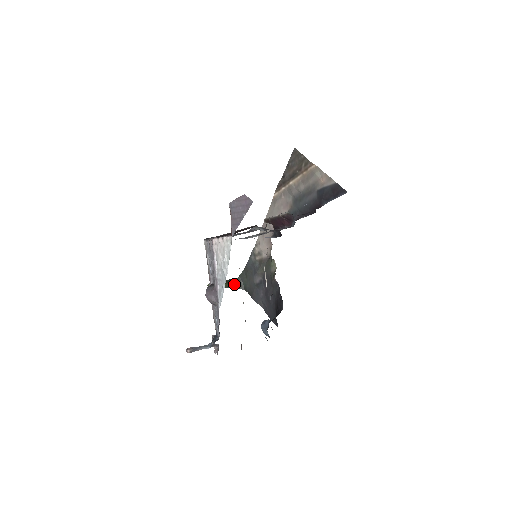
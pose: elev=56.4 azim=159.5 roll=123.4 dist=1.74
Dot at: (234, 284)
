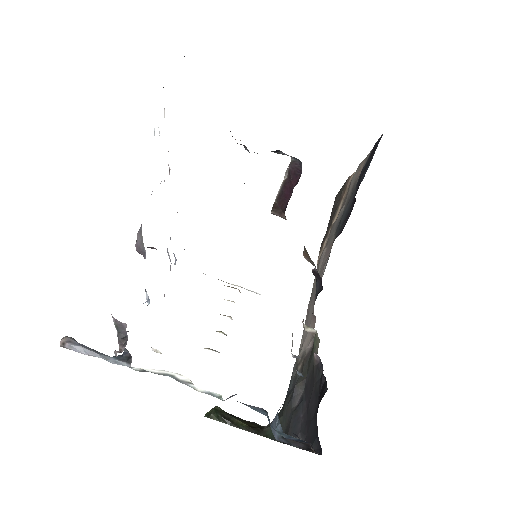
Dot at: (258, 428)
